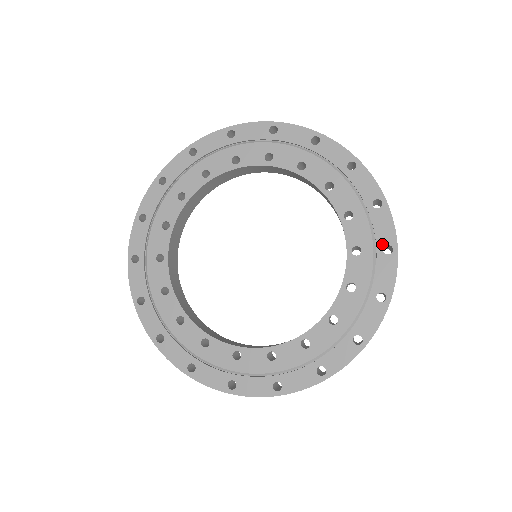
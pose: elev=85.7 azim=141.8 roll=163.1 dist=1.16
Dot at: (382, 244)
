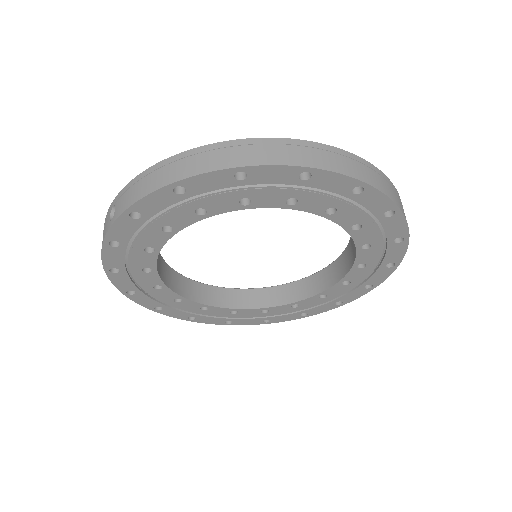
Dot at: (387, 263)
